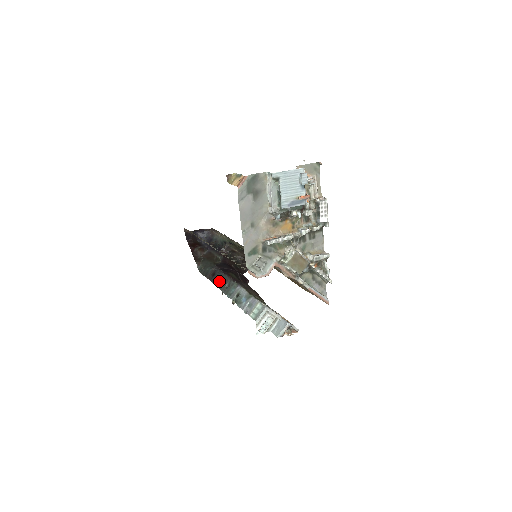
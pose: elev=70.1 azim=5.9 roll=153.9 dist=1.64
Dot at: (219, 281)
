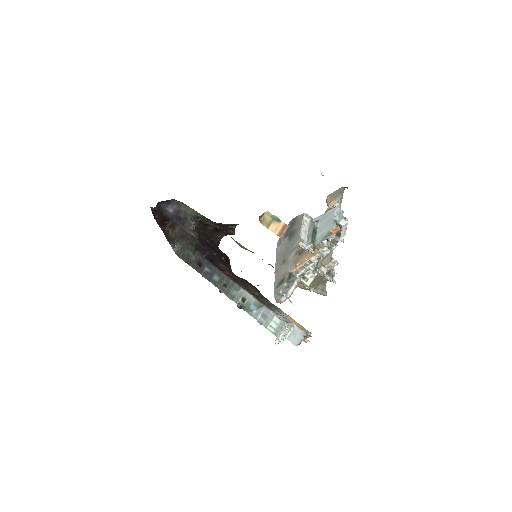
Dot at: (211, 276)
